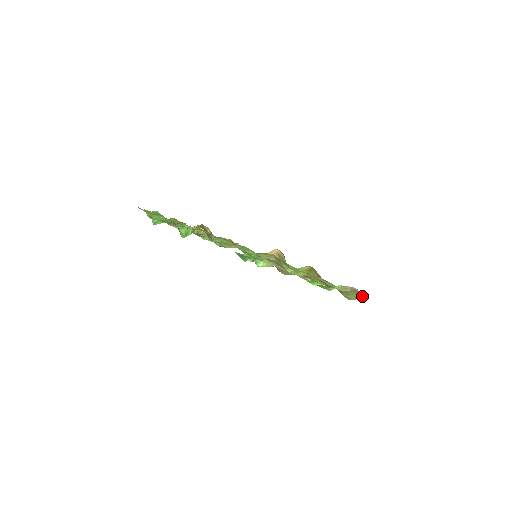
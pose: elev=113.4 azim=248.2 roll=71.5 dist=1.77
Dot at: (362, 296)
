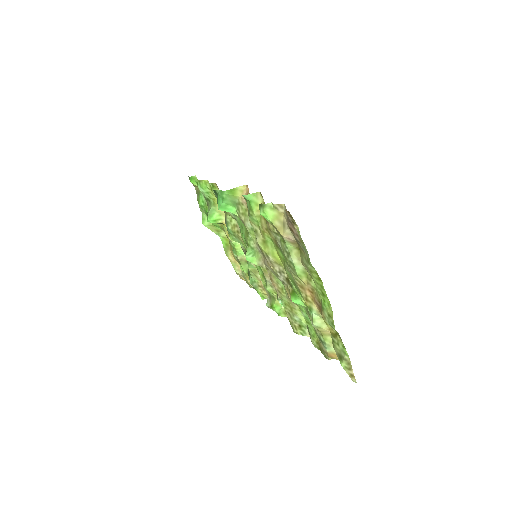
Dot at: (308, 257)
